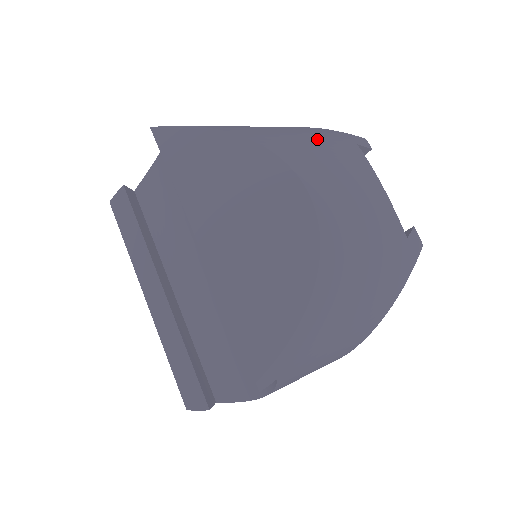
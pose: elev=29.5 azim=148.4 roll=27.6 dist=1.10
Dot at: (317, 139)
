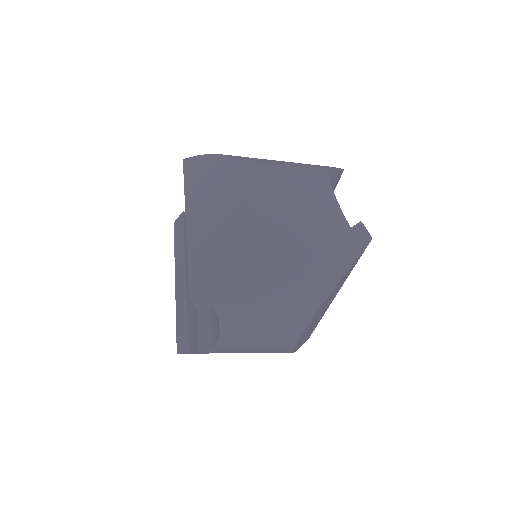
Dot at: (292, 163)
